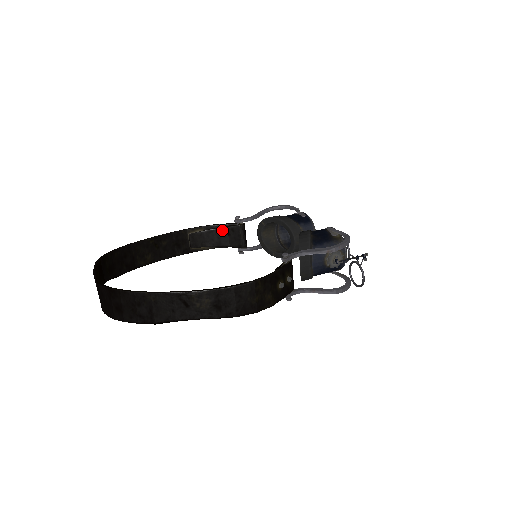
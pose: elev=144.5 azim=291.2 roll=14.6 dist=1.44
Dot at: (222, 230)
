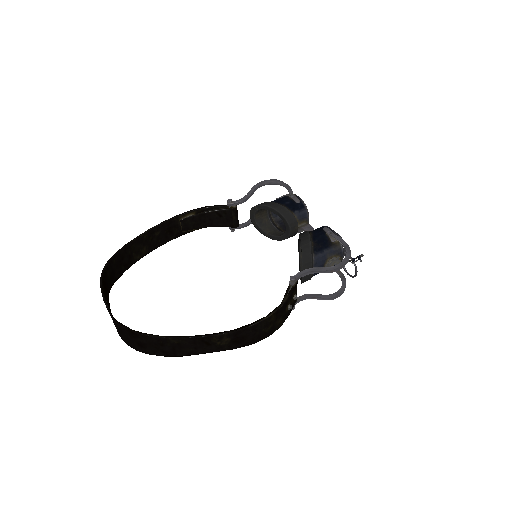
Dot at: (214, 213)
